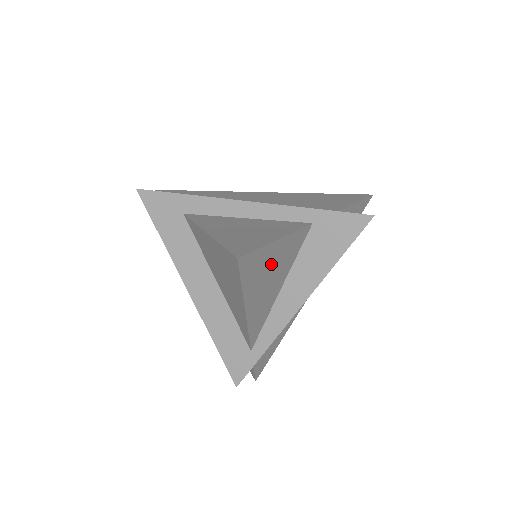
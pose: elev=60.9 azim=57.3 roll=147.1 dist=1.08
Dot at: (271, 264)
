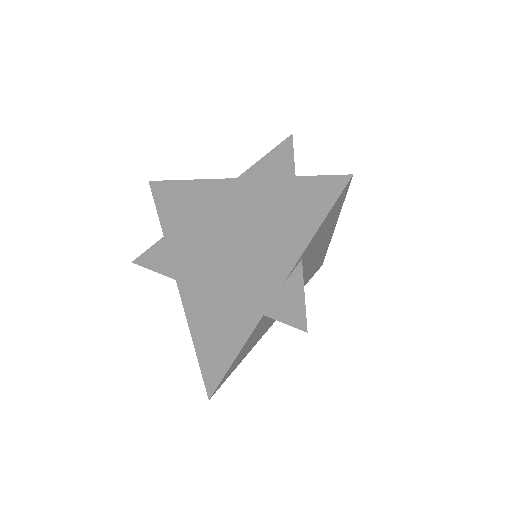
Dot at: (246, 348)
